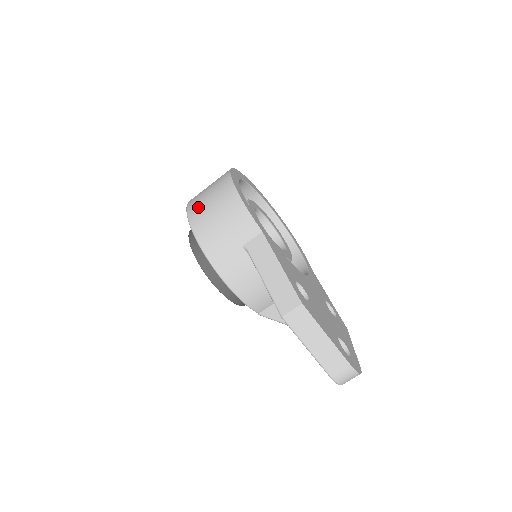
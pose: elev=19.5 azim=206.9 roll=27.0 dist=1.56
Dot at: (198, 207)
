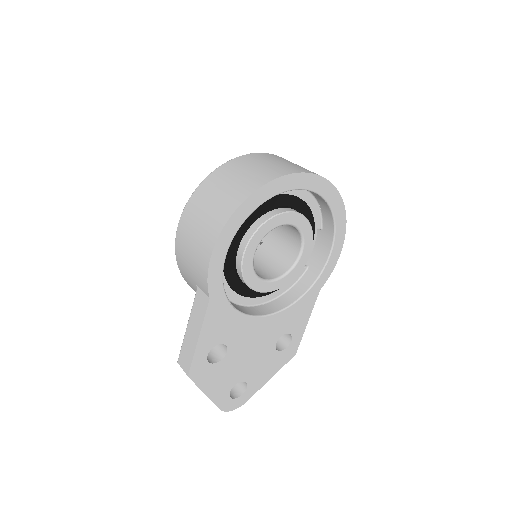
Dot at: (196, 206)
